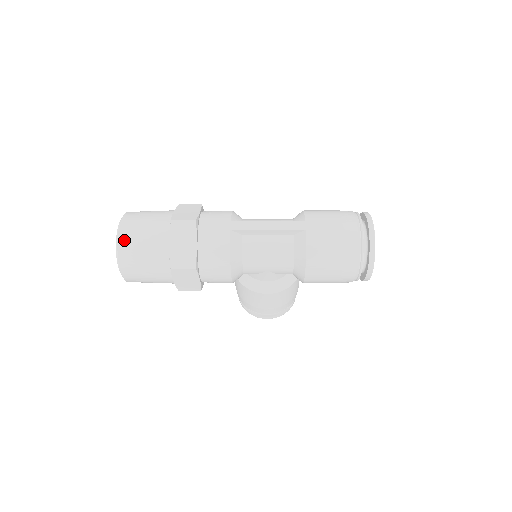
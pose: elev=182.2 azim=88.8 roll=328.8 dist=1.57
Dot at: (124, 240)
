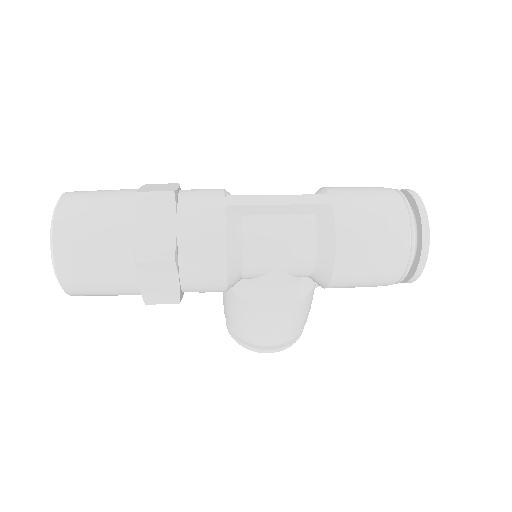
Dot at: (64, 222)
